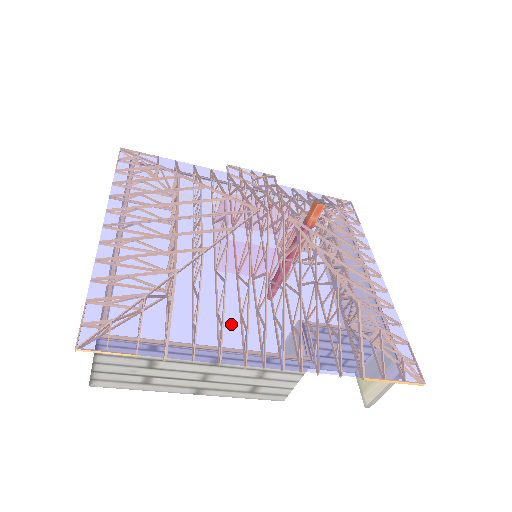
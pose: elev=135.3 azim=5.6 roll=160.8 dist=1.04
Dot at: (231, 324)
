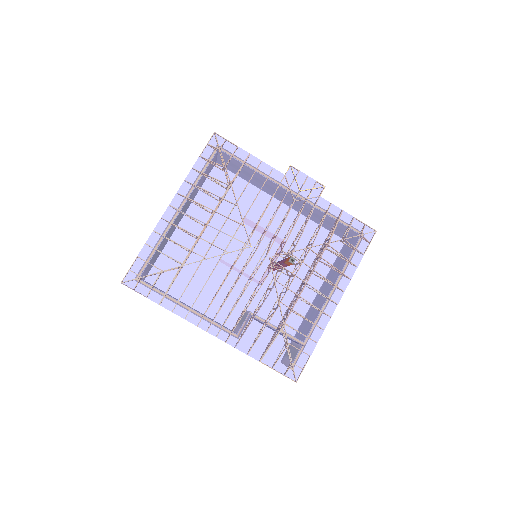
Dot at: (199, 304)
